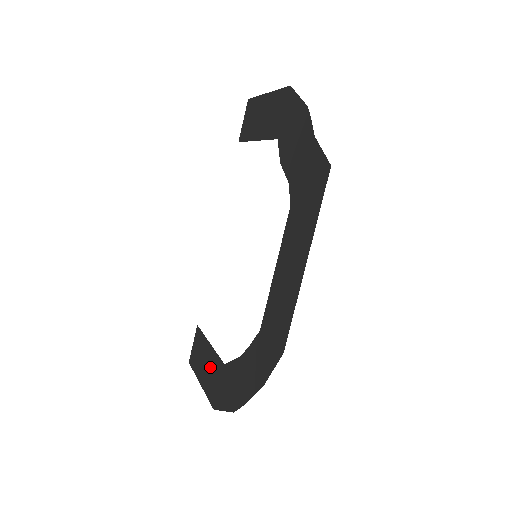
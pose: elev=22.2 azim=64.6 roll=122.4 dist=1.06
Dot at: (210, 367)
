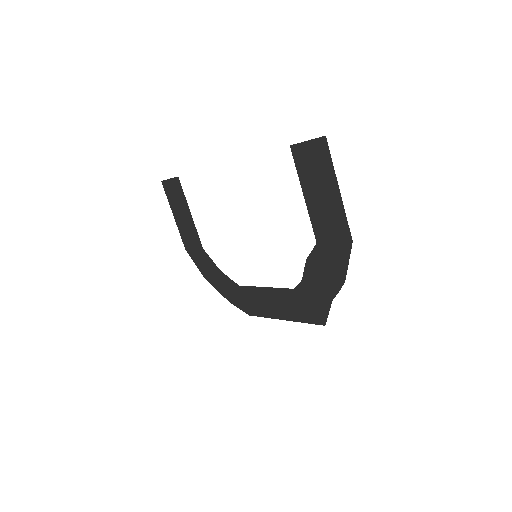
Dot at: (188, 227)
